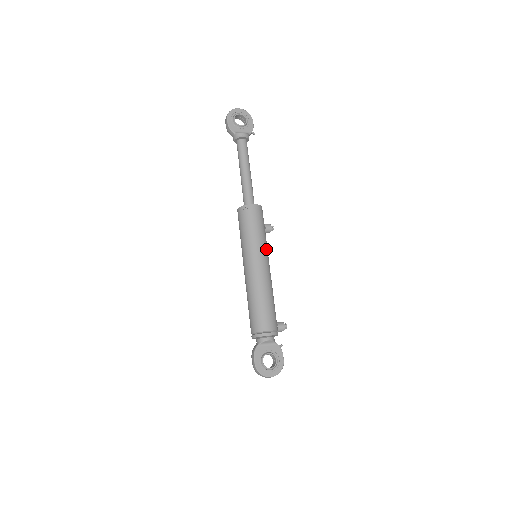
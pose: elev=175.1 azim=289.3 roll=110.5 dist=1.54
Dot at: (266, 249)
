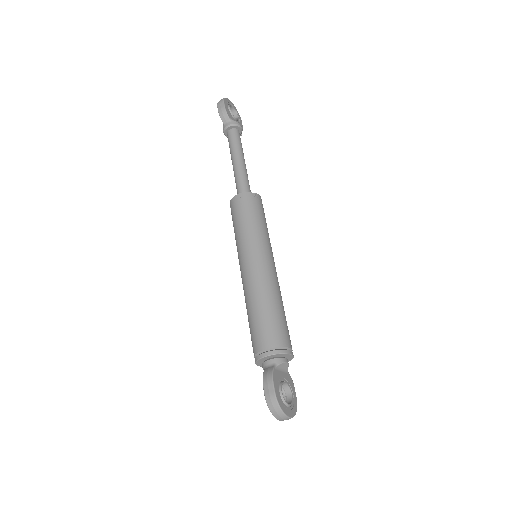
Dot at: occluded
